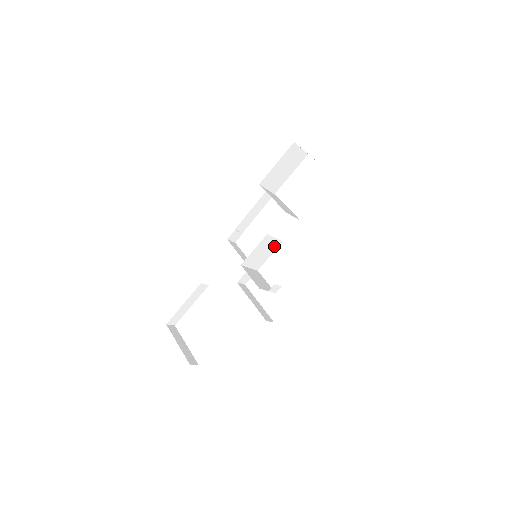
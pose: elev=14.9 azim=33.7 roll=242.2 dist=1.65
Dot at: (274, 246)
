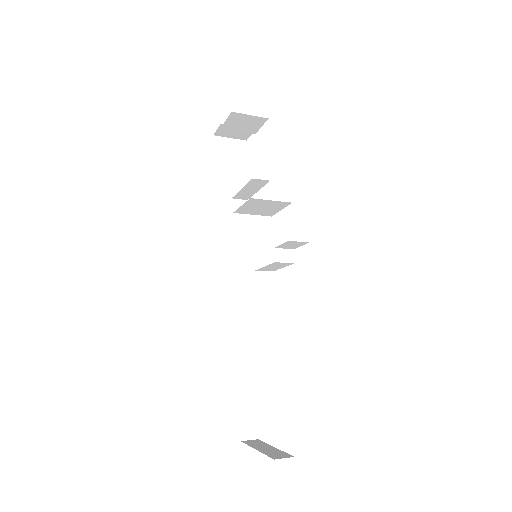
Dot at: (264, 227)
